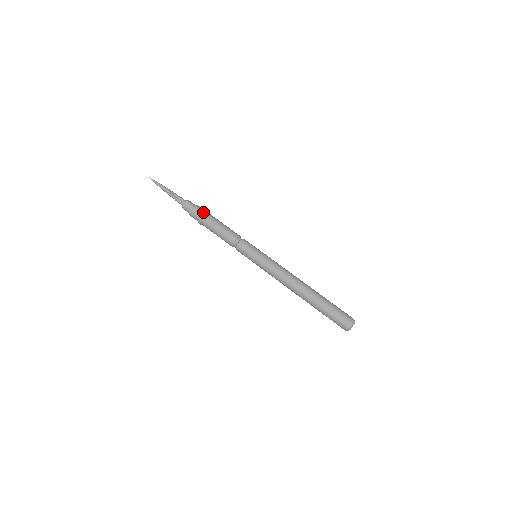
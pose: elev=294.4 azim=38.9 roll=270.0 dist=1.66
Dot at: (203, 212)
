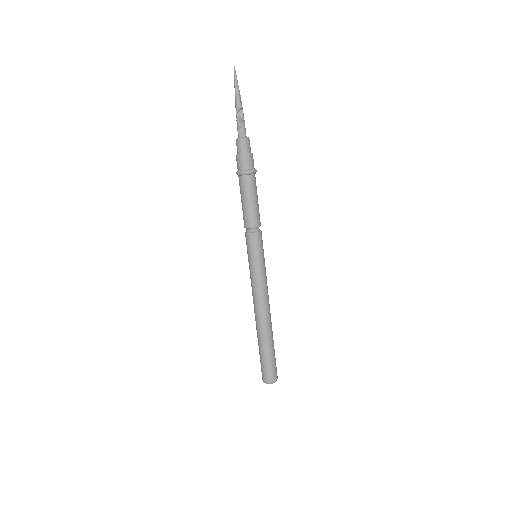
Dot at: (250, 170)
